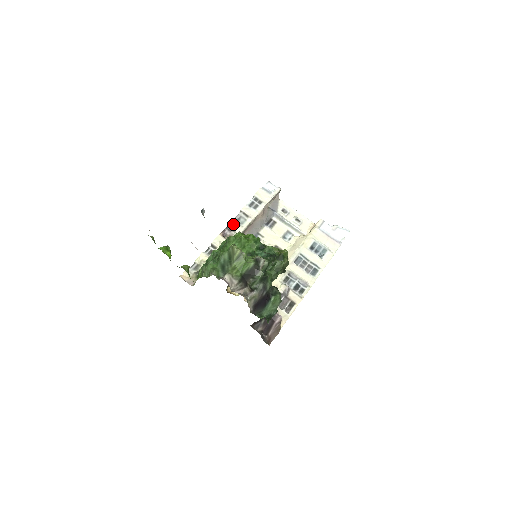
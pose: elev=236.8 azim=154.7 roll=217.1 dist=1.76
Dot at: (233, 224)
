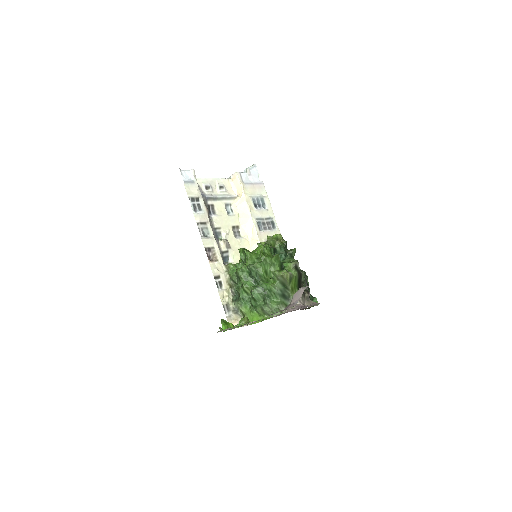
Dot at: (206, 242)
